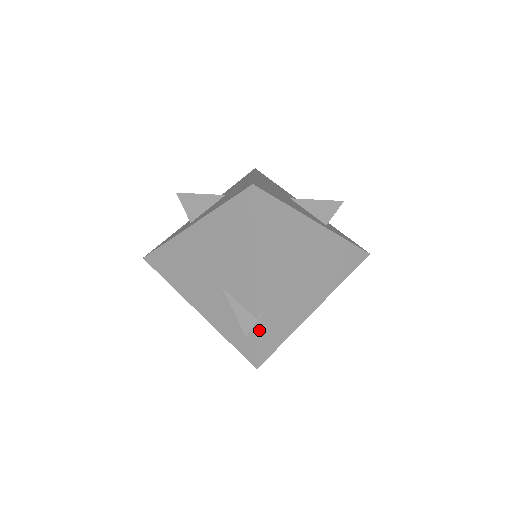
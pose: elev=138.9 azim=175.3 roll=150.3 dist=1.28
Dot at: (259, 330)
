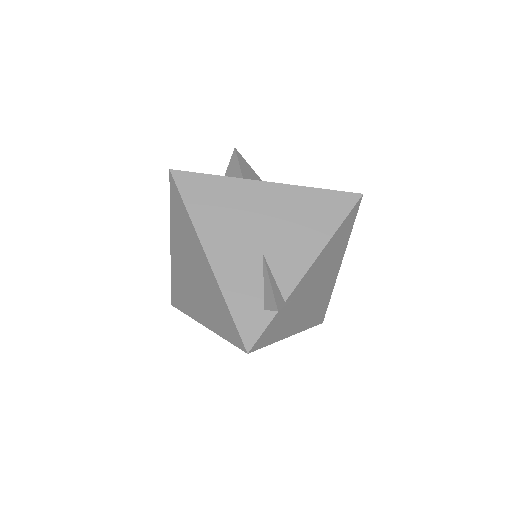
Dot at: (277, 316)
